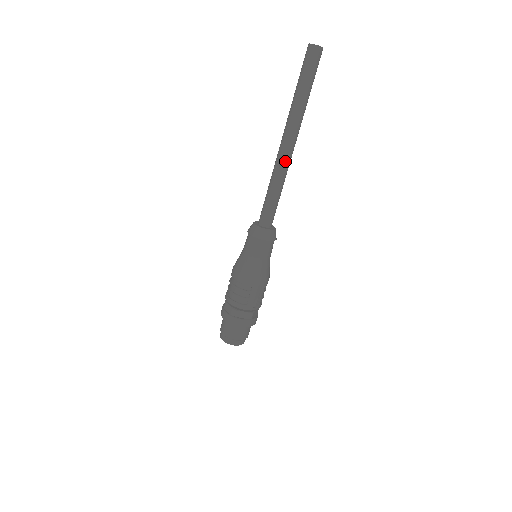
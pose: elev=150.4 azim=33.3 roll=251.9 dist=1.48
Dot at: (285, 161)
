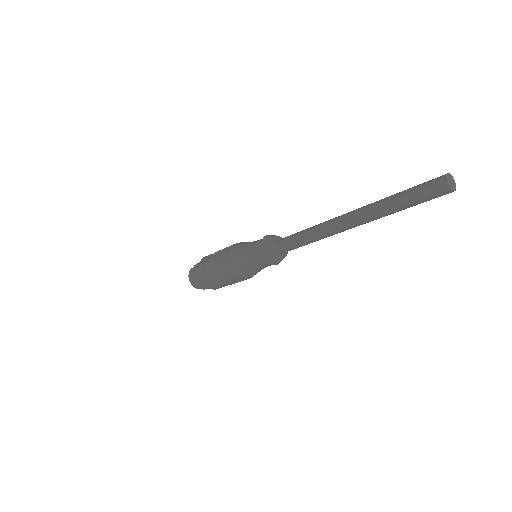
Dot at: (335, 232)
